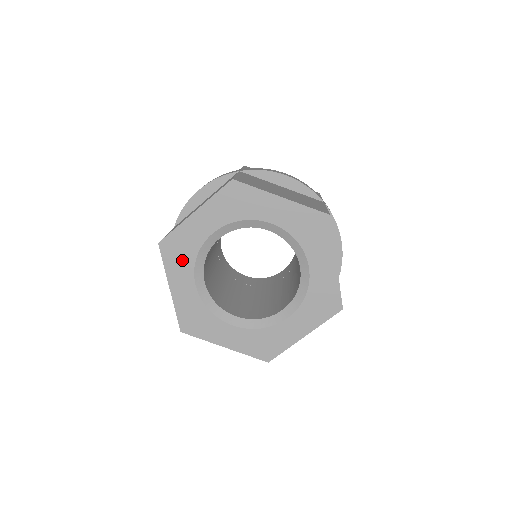
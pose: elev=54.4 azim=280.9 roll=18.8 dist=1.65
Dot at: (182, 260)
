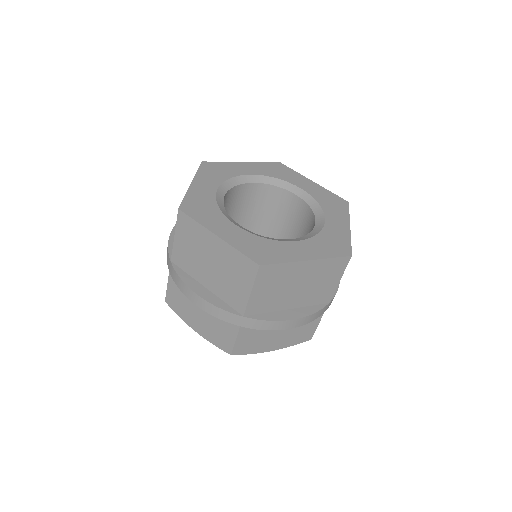
Dot at: (215, 175)
